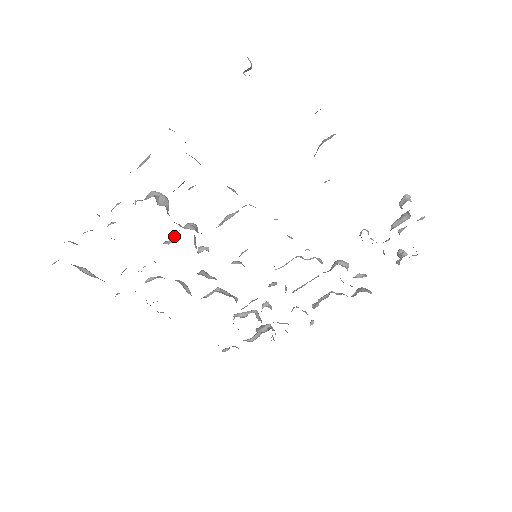
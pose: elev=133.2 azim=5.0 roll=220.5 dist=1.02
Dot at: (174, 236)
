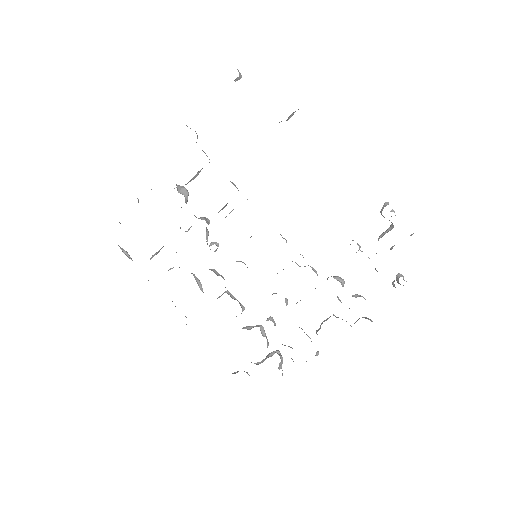
Dot at: occluded
